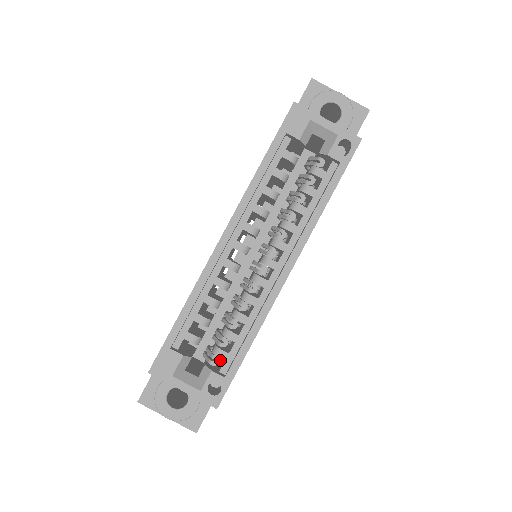
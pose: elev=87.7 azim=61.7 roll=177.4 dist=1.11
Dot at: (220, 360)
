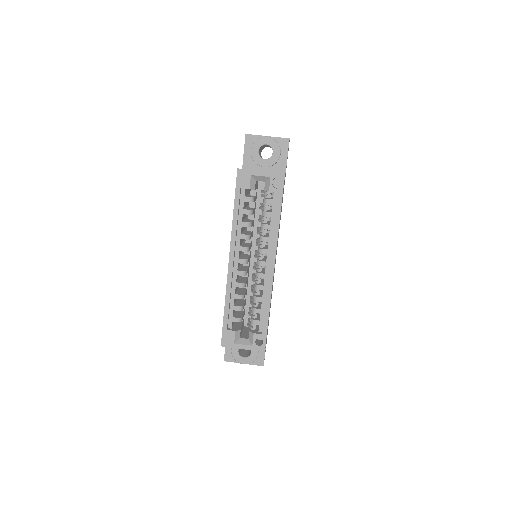
Dot at: occluded
